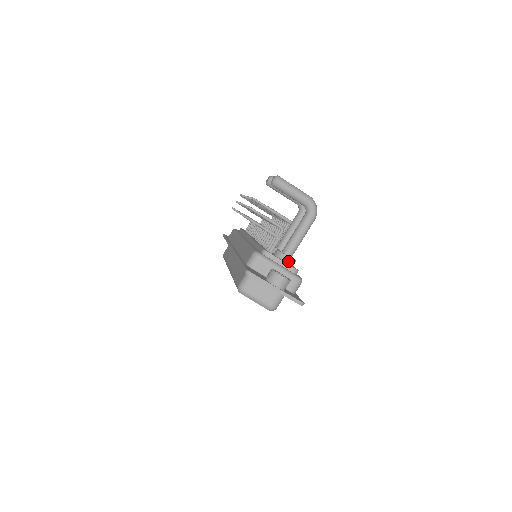
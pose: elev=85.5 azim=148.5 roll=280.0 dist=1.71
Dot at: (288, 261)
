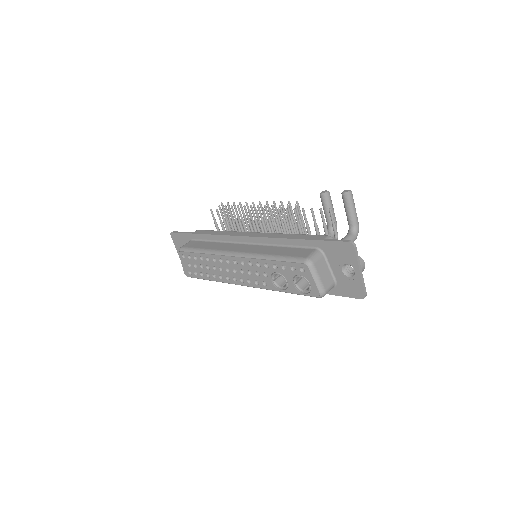
Dot at: occluded
